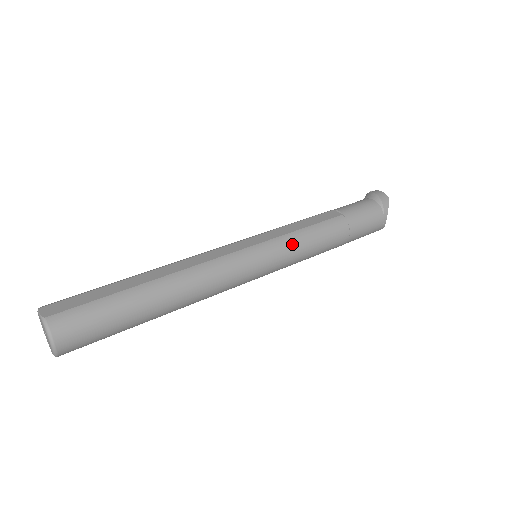
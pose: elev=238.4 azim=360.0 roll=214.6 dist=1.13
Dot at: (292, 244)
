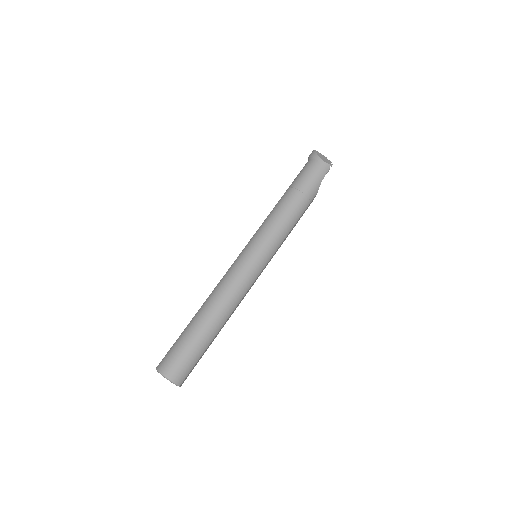
Dot at: (263, 230)
